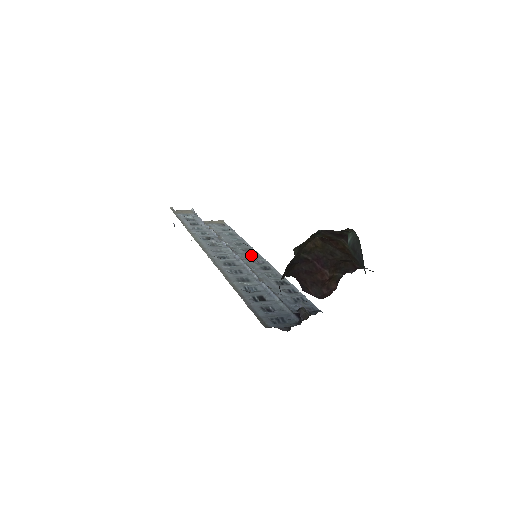
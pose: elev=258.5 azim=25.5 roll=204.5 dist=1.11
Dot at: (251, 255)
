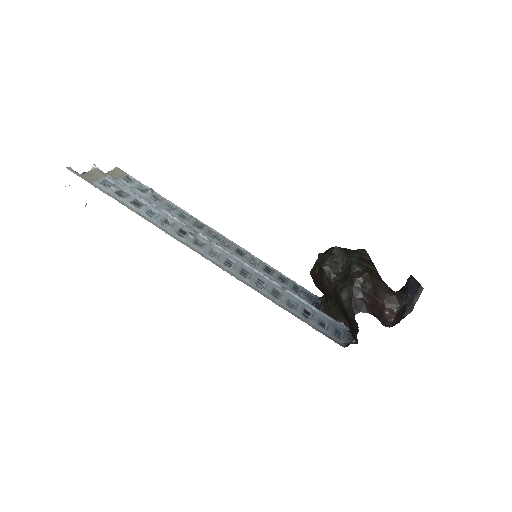
Dot at: (217, 237)
